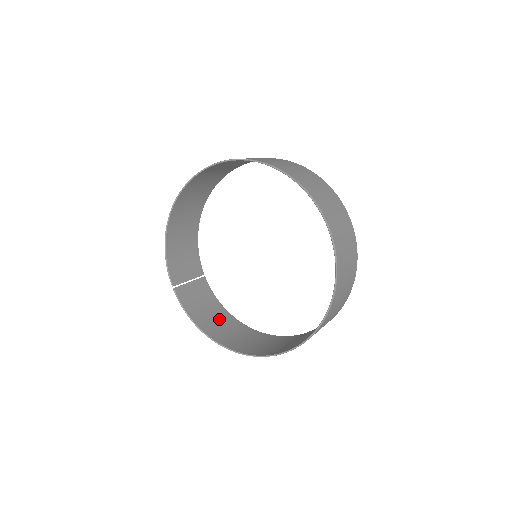
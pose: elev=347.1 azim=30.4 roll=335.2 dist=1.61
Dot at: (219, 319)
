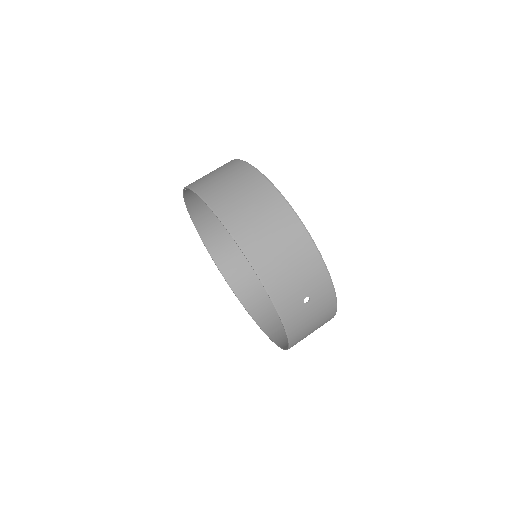
Dot at: occluded
